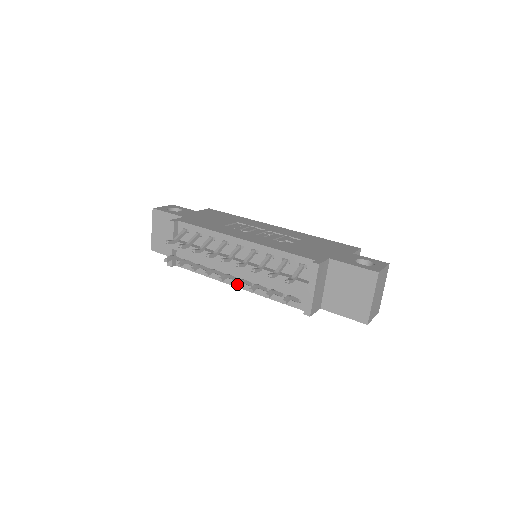
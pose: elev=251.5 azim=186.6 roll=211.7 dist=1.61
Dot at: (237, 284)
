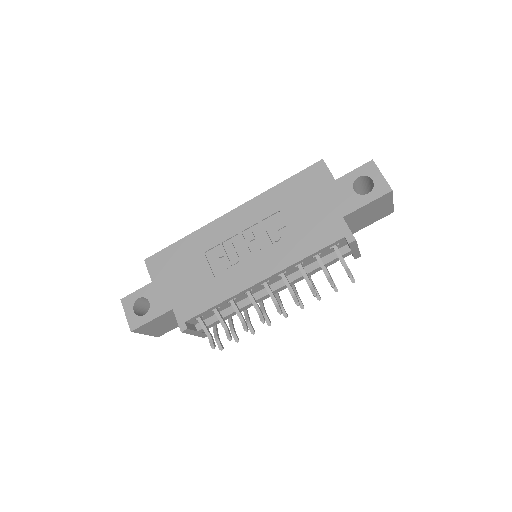
Dot at: (303, 306)
